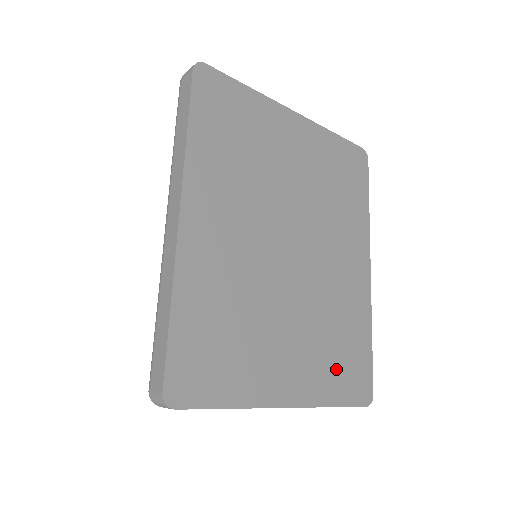
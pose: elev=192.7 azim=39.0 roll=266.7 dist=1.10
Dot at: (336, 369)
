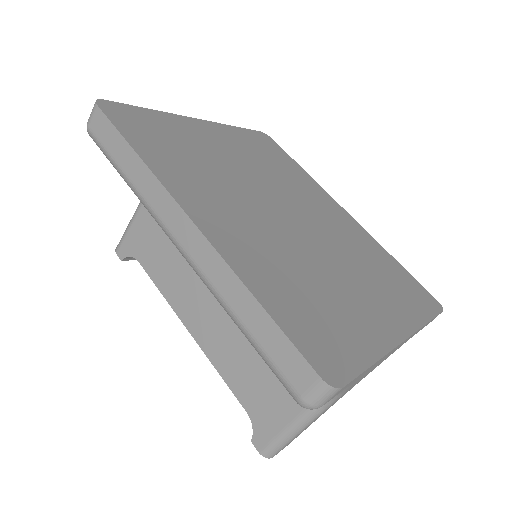
Dot at: (400, 293)
